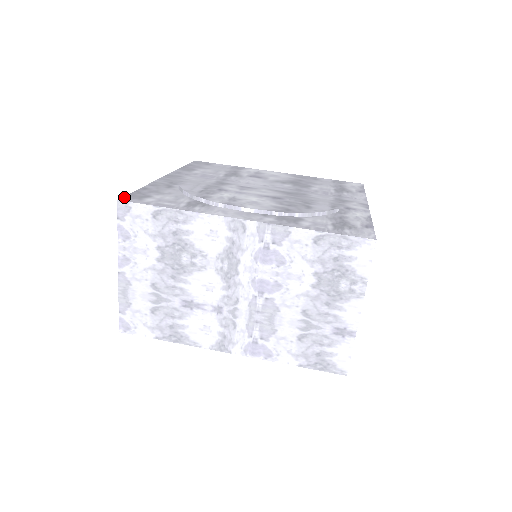
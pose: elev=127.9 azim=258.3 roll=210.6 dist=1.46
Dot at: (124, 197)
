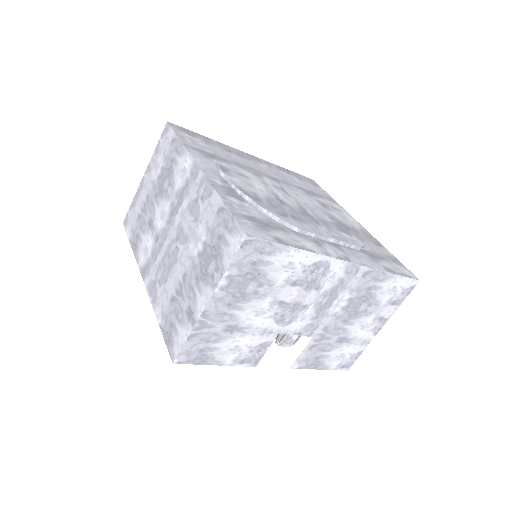
Dot at: (177, 125)
